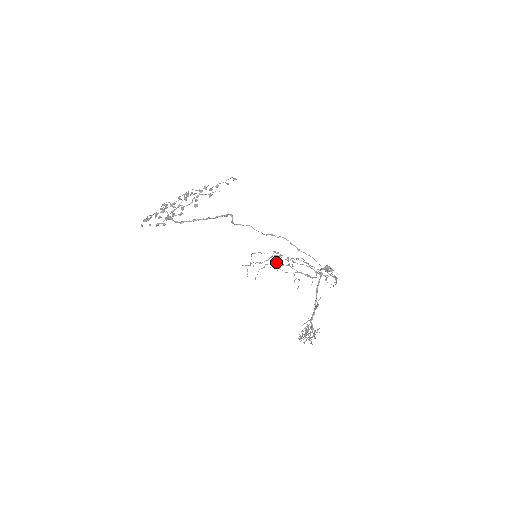
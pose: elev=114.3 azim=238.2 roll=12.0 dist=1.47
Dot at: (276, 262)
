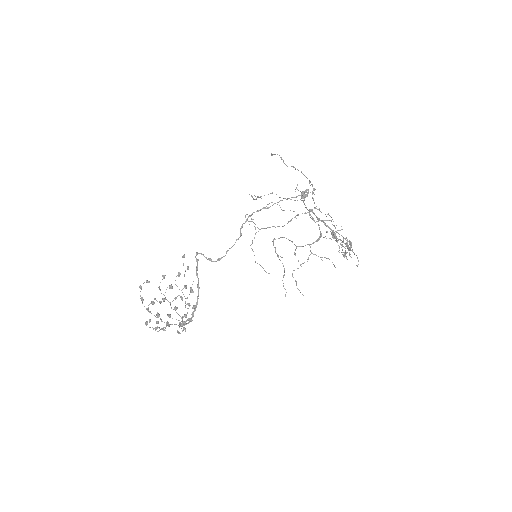
Dot at: occluded
